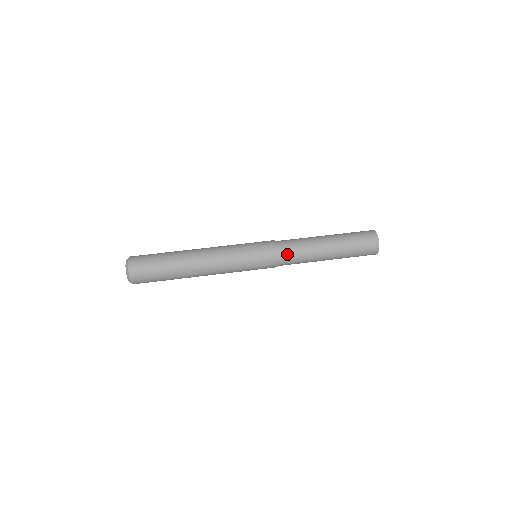
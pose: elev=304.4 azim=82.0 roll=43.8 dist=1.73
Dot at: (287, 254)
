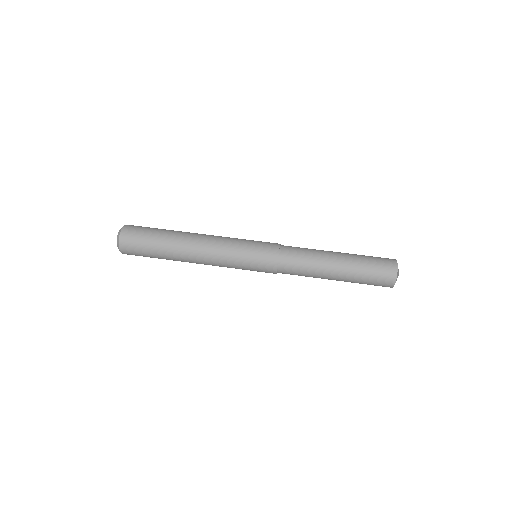
Dot at: (289, 253)
